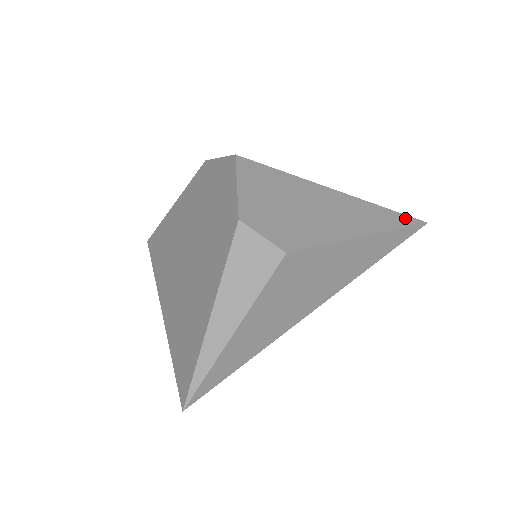
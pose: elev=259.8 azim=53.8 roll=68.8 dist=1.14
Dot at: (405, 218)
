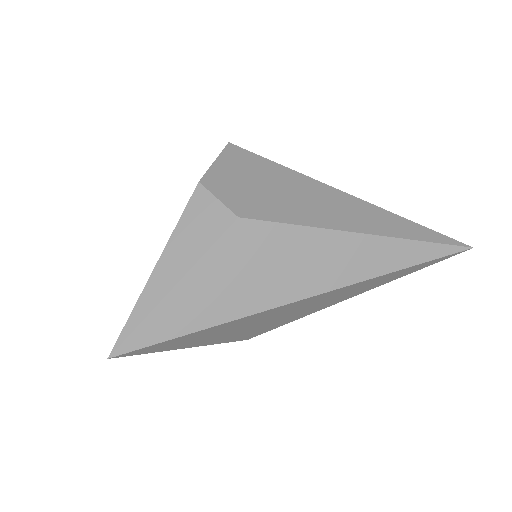
Dot at: (435, 234)
